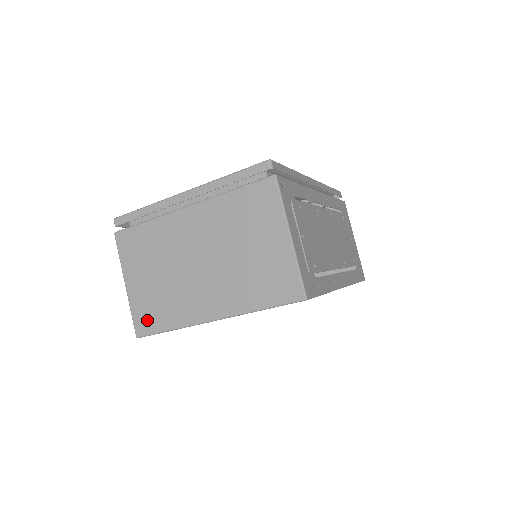
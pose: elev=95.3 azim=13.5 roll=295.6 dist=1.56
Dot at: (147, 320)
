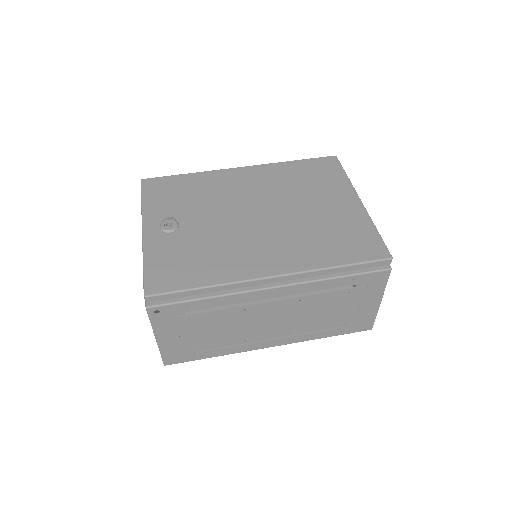
Dot at: occluded
